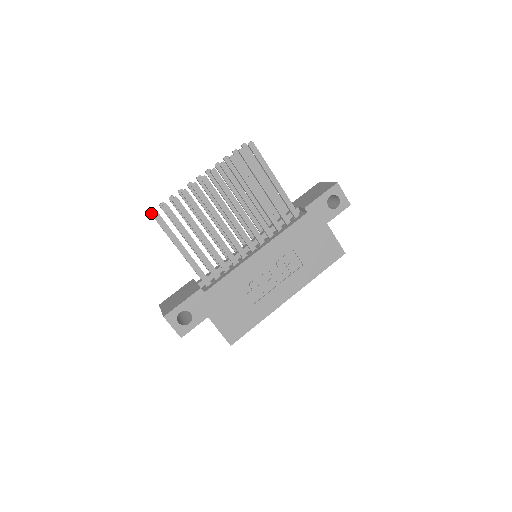
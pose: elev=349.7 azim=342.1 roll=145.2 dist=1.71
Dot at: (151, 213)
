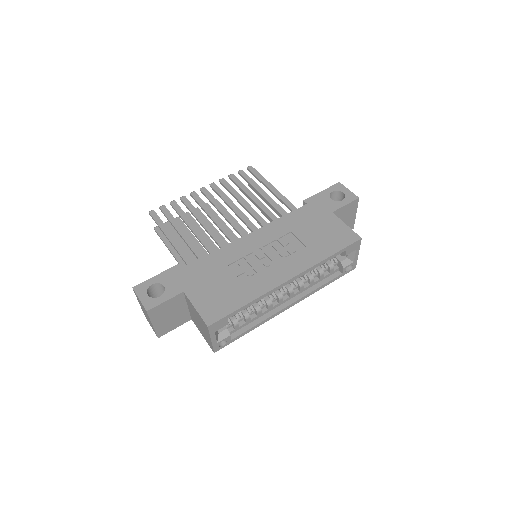
Dot at: (155, 228)
